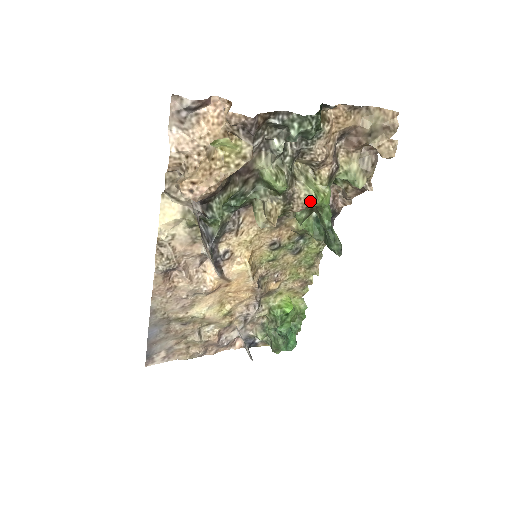
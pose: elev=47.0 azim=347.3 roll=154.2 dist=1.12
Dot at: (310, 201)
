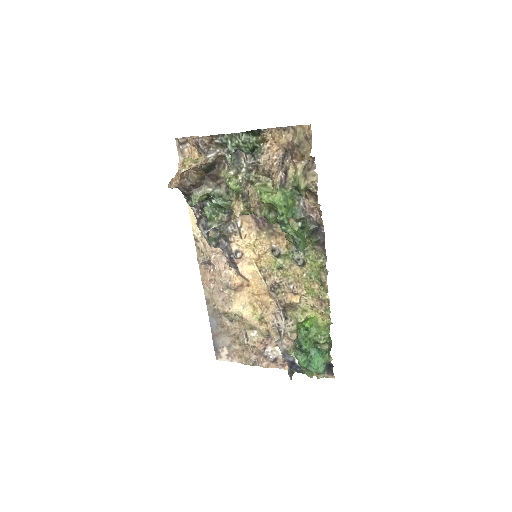
Dot at: (257, 197)
